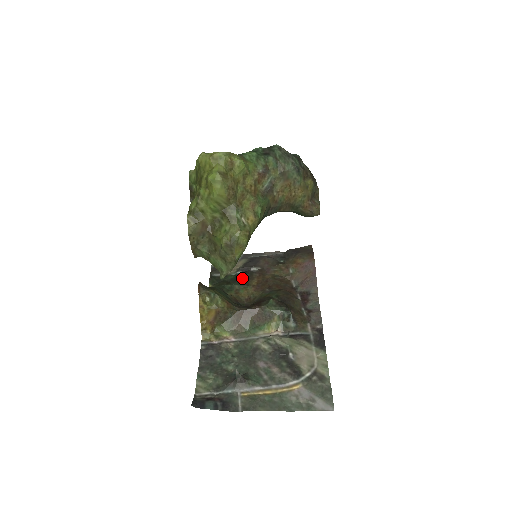
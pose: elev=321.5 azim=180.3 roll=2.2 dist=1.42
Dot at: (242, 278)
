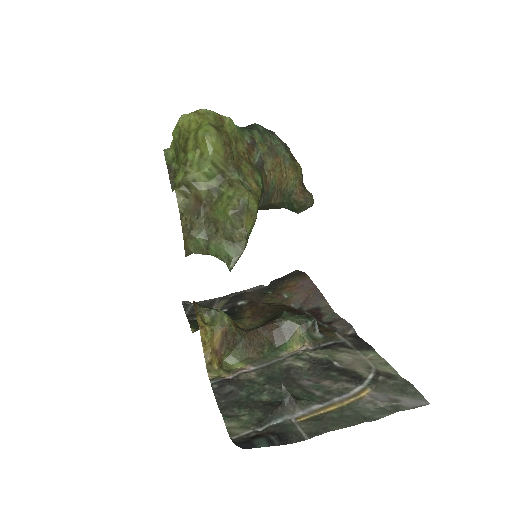
Dot at: (230, 314)
